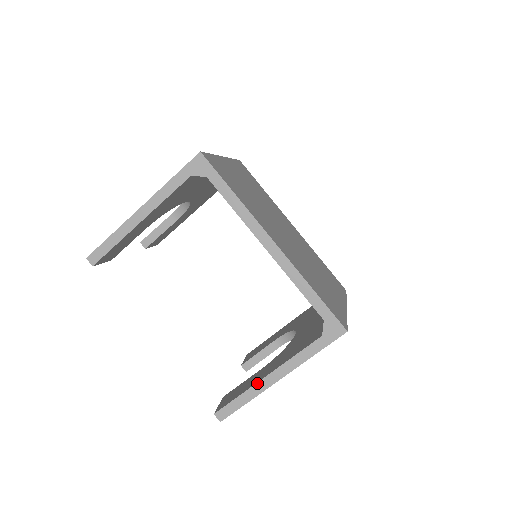
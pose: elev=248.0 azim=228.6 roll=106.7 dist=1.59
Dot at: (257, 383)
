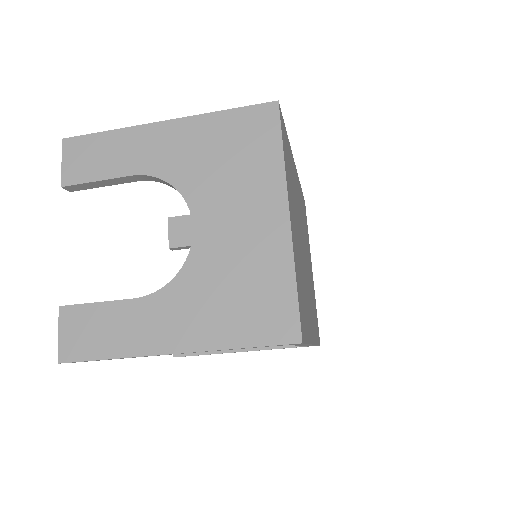
Dot at: occluded
